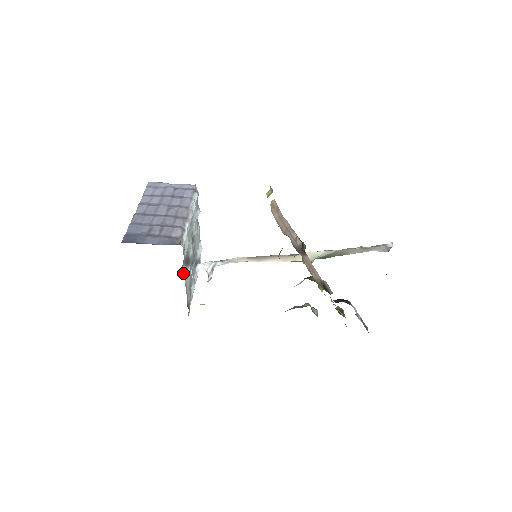
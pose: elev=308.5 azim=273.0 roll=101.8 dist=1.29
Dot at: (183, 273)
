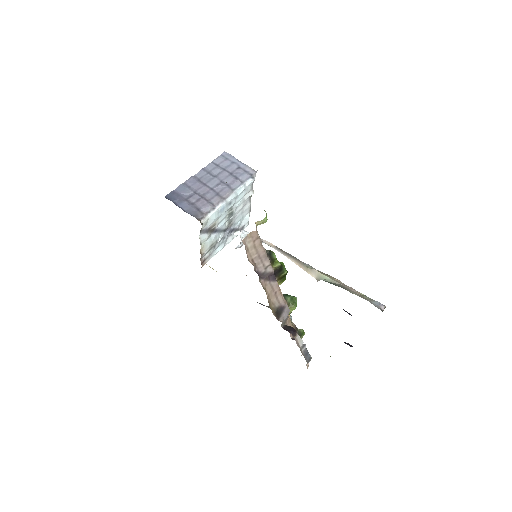
Dot at: (200, 239)
